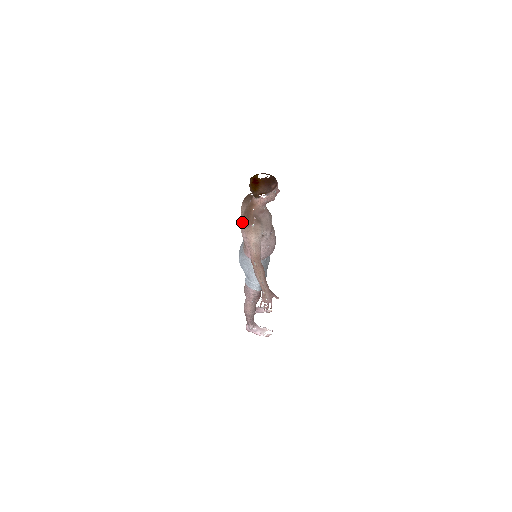
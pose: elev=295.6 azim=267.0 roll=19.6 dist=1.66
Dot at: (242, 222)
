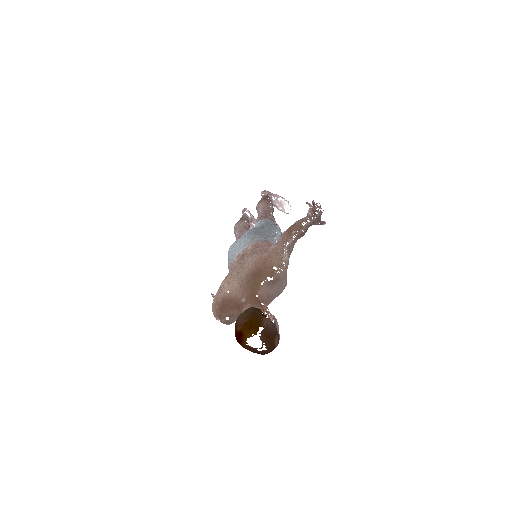
Dot at: (218, 296)
